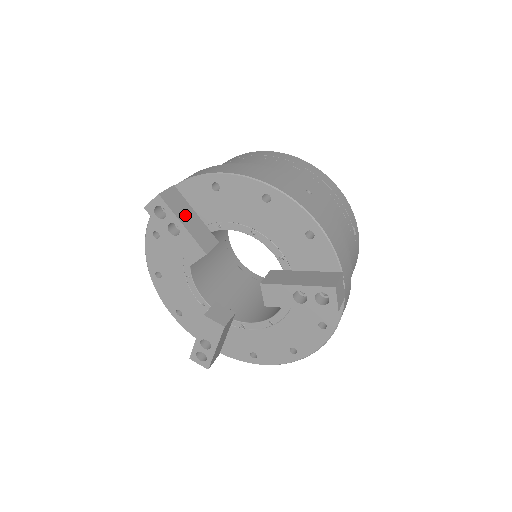
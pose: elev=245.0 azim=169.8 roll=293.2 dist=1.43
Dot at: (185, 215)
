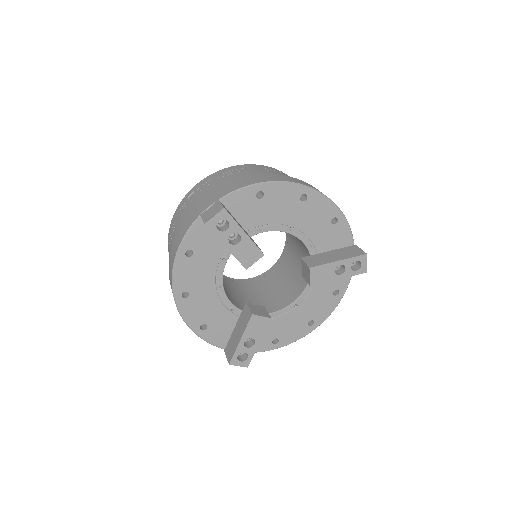
Dot at: occluded
